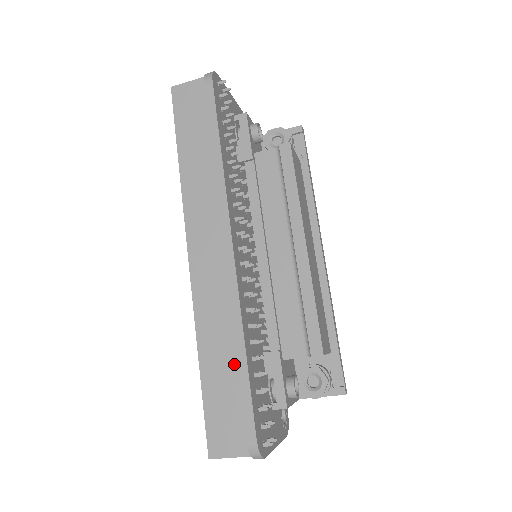
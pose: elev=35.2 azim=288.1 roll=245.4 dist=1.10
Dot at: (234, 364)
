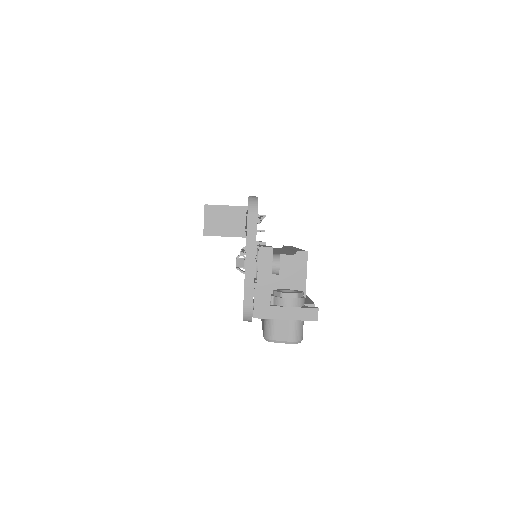
Dot at: occluded
